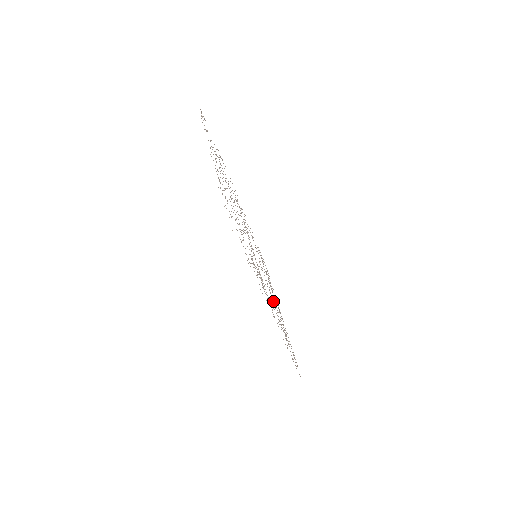
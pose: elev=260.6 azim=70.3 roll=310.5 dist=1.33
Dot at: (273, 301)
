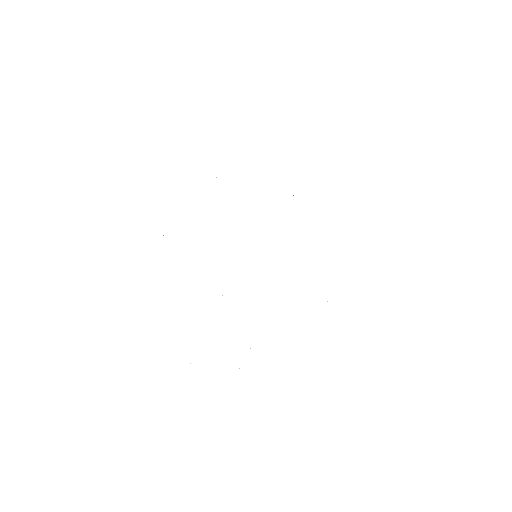
Dot at: occluded
